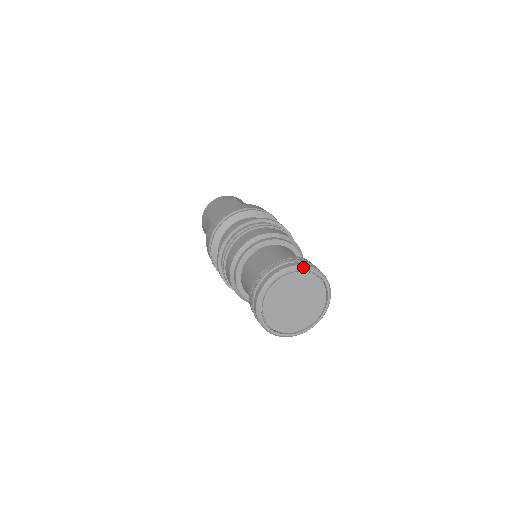
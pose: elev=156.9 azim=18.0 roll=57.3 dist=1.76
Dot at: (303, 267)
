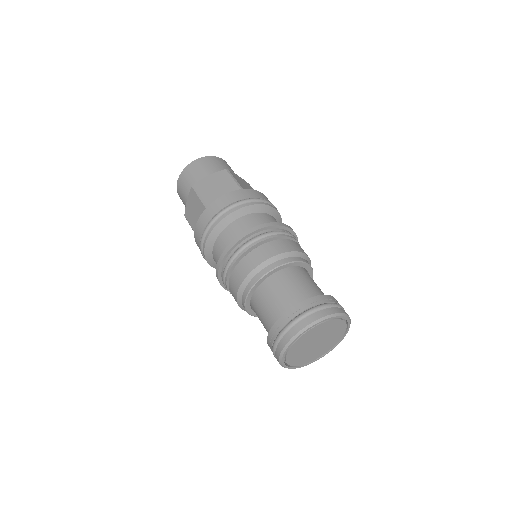
Dot at: (300, 334)
